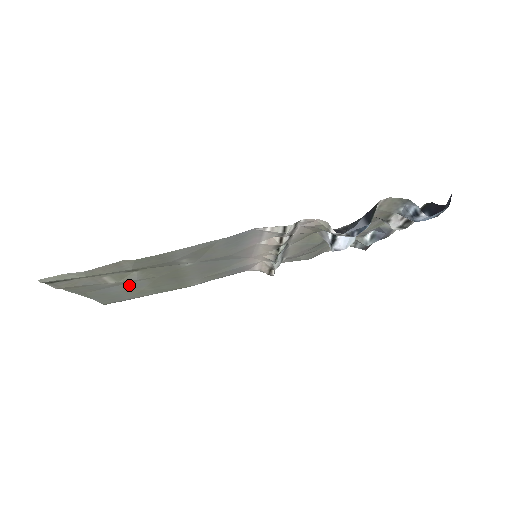
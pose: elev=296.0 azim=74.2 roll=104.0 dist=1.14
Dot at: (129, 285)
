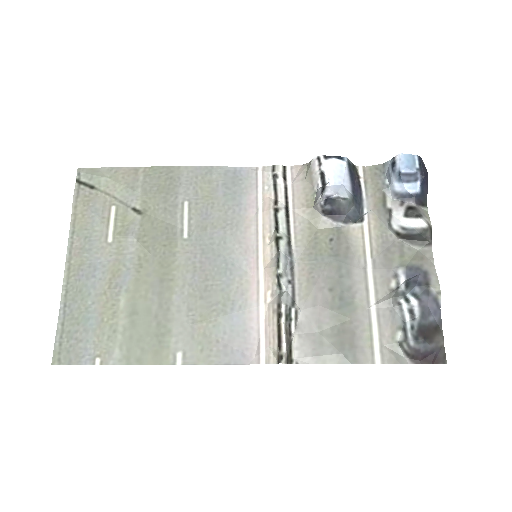
Dot at: (115, 270)
